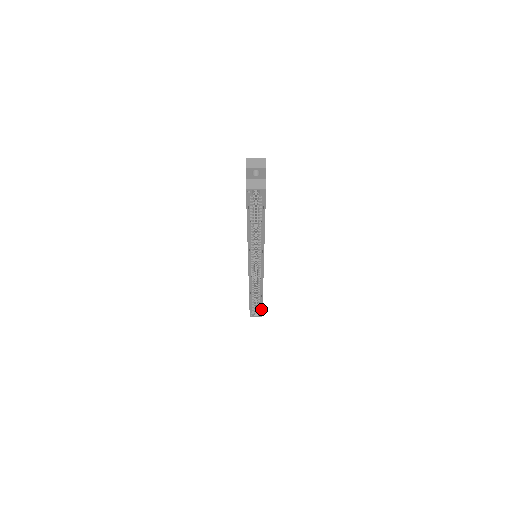
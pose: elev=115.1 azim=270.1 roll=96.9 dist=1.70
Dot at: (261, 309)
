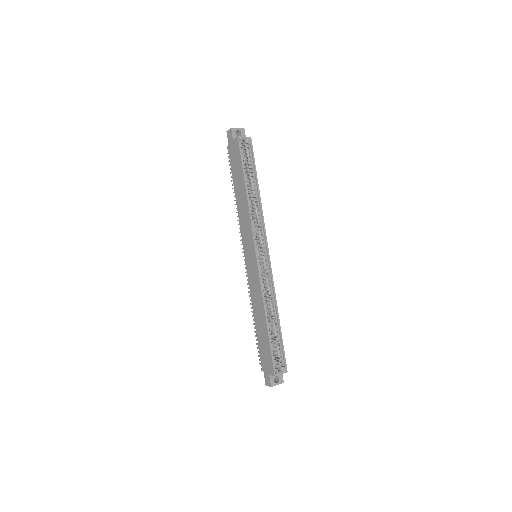
Dot at: (283, 352)
